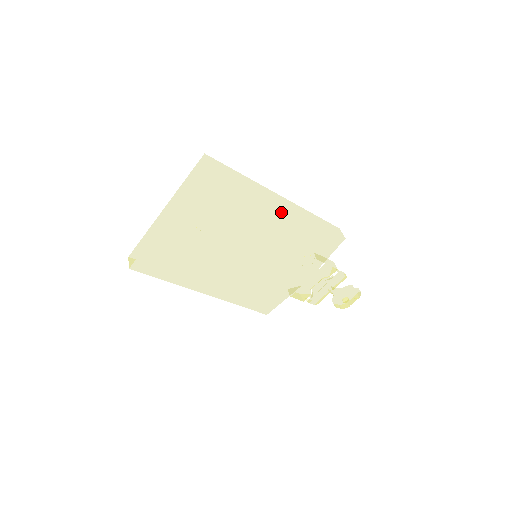
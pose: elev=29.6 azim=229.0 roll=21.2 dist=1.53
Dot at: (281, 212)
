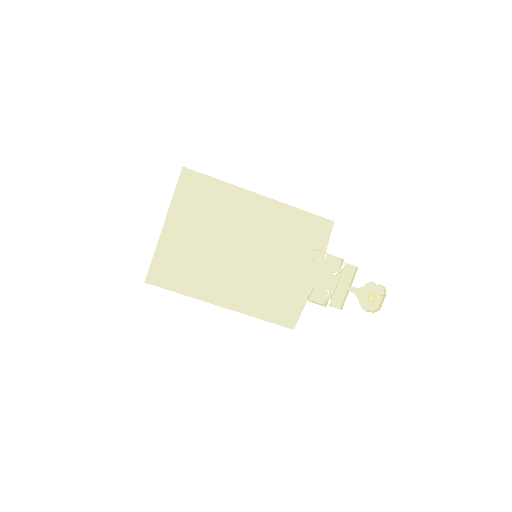
Dot at: (260, 202)
